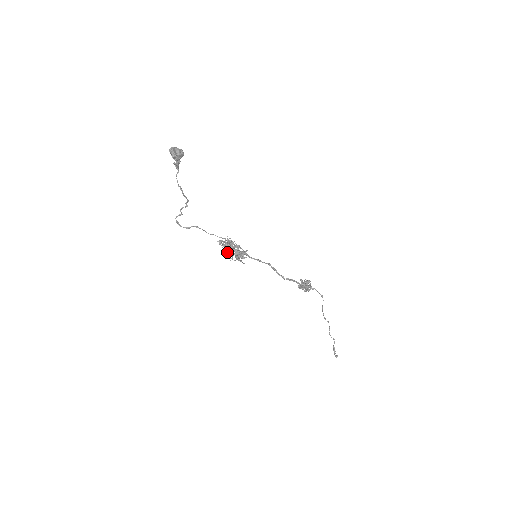
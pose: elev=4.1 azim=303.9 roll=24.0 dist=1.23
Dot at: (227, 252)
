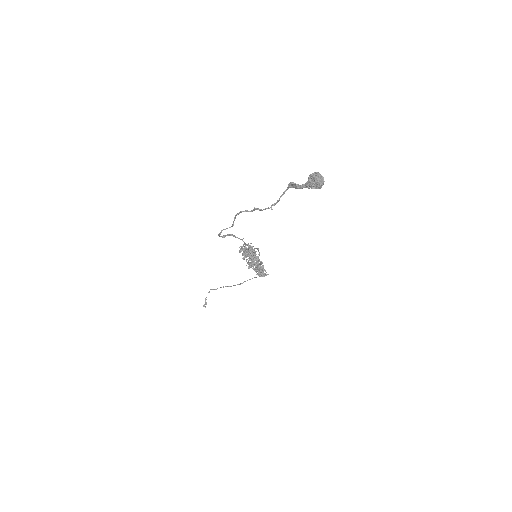
Dot at: (252, 262)
